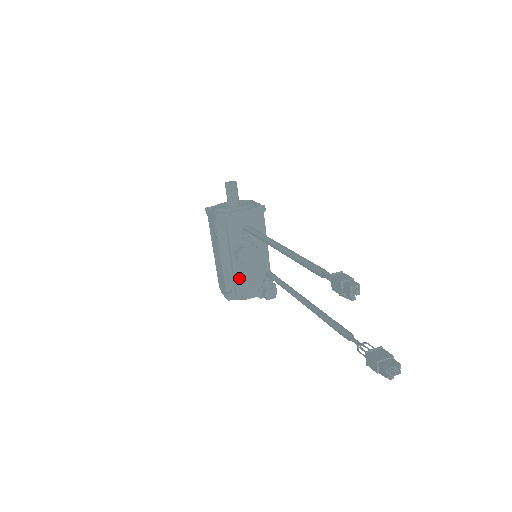
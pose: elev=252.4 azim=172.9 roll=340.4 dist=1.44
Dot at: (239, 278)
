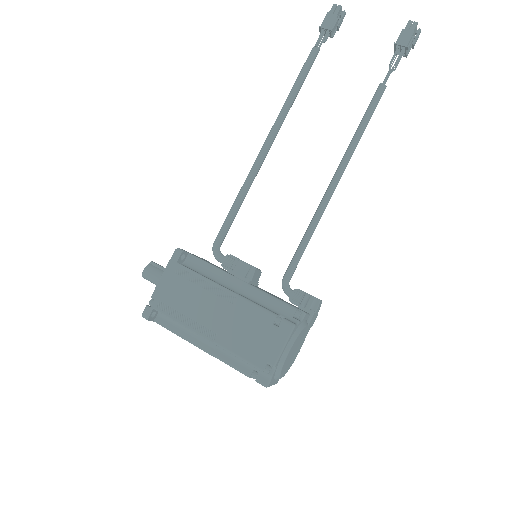
Dot at: (270, 295)
